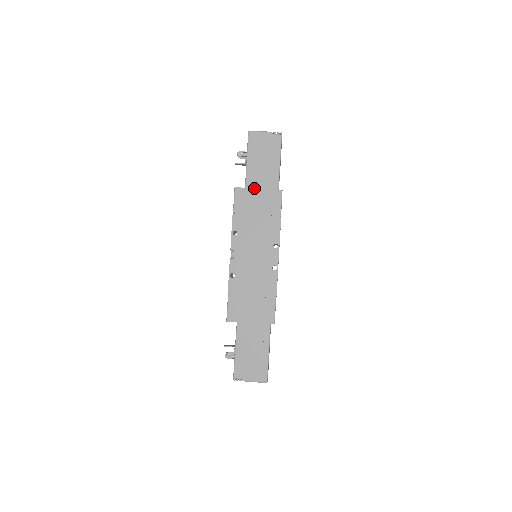
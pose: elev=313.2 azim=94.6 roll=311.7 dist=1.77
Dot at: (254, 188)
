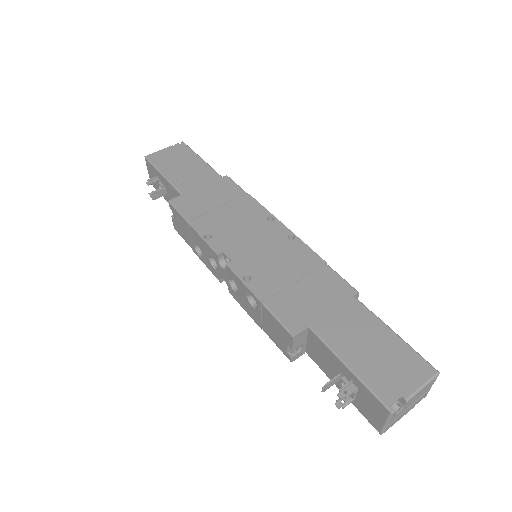
Dot at: (193, 190)
